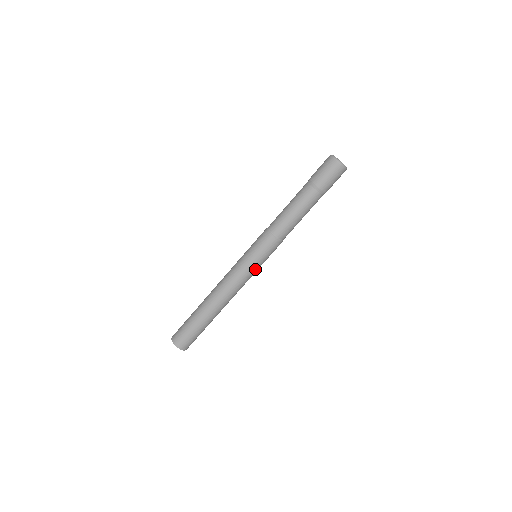
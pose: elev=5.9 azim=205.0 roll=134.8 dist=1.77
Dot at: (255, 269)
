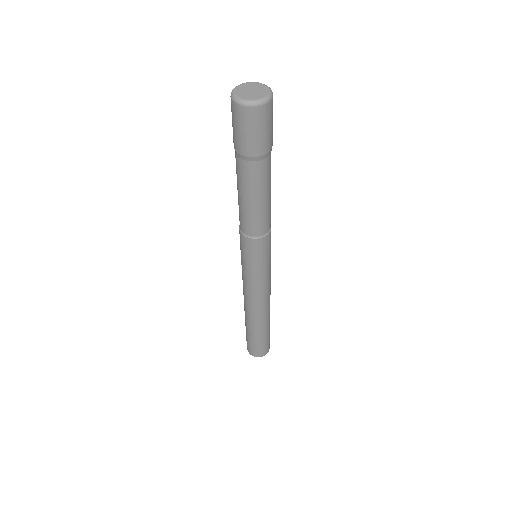
Dot at: (256, 275)
